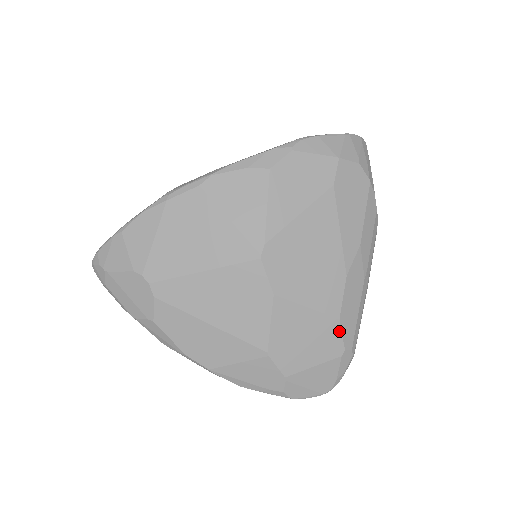
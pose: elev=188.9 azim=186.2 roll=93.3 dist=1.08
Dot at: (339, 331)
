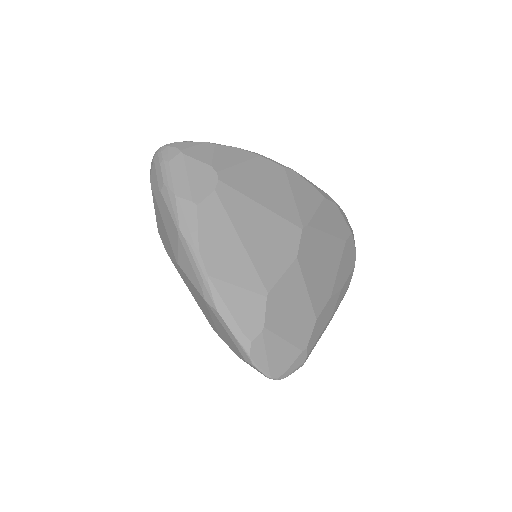
Dot at: (312, 329)
